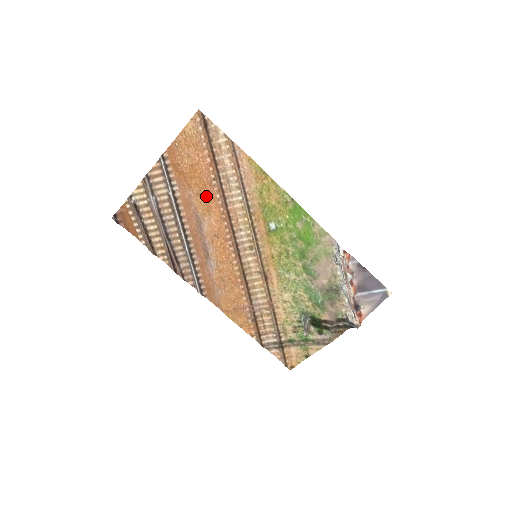
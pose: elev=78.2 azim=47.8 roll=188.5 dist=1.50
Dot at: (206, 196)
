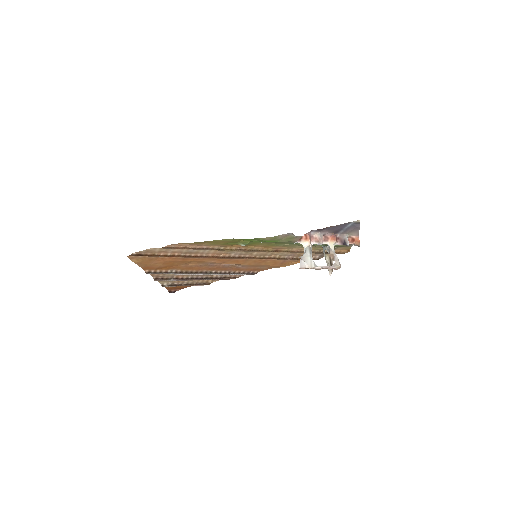
Dot at: (192, 261)
